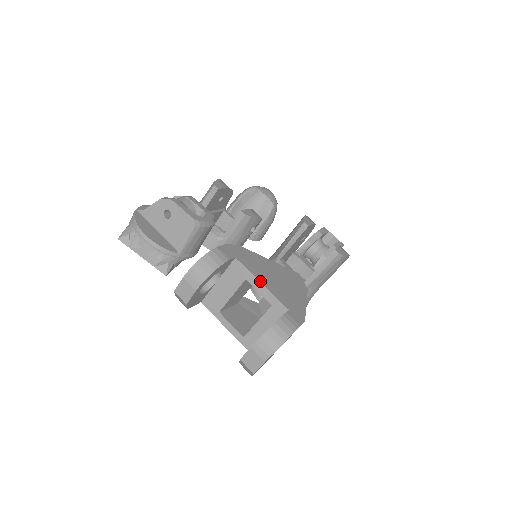
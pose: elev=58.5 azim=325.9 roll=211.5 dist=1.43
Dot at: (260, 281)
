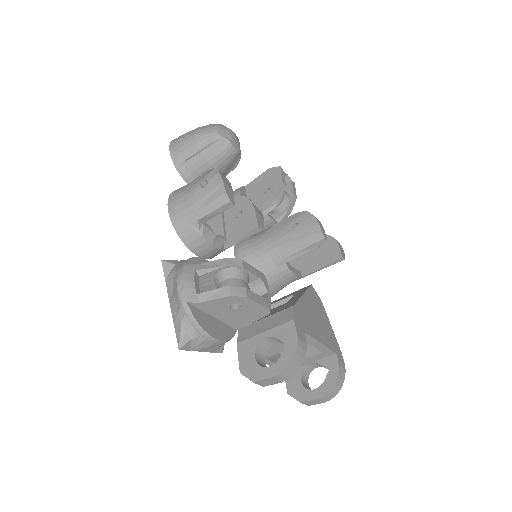
Dot at: (320, 342)
